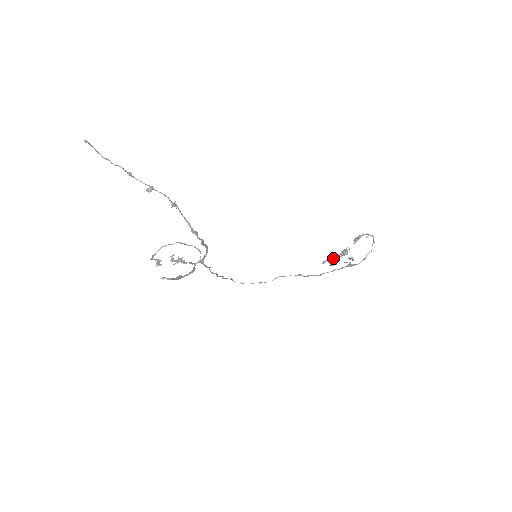
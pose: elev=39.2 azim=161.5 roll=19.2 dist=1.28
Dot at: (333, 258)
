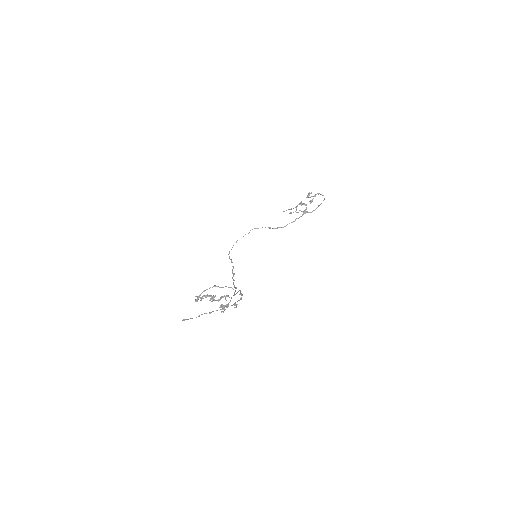
Dot at: occluded
